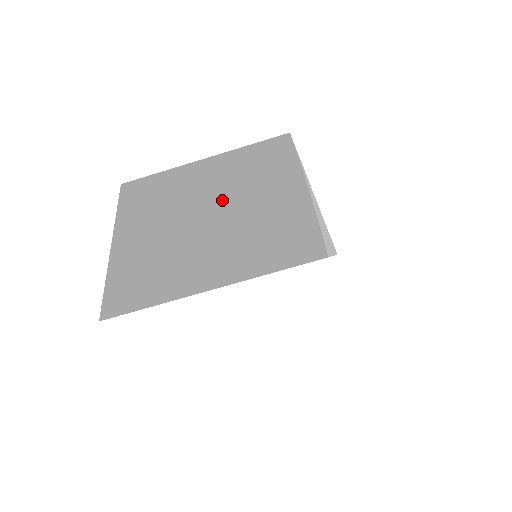
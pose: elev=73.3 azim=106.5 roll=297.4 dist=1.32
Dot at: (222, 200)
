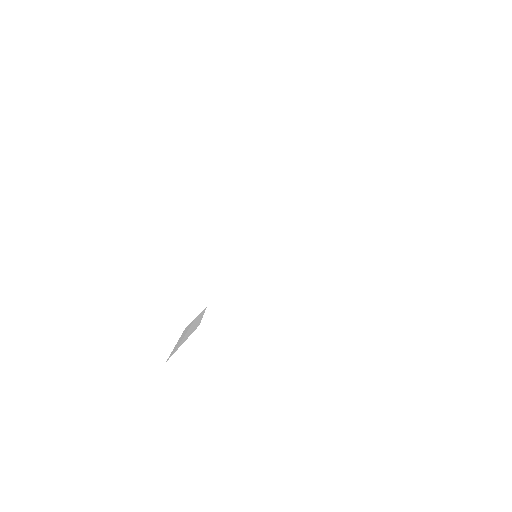
Dot at: occluded
